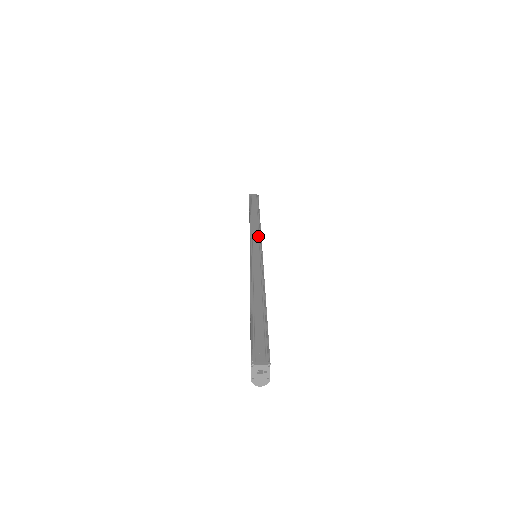
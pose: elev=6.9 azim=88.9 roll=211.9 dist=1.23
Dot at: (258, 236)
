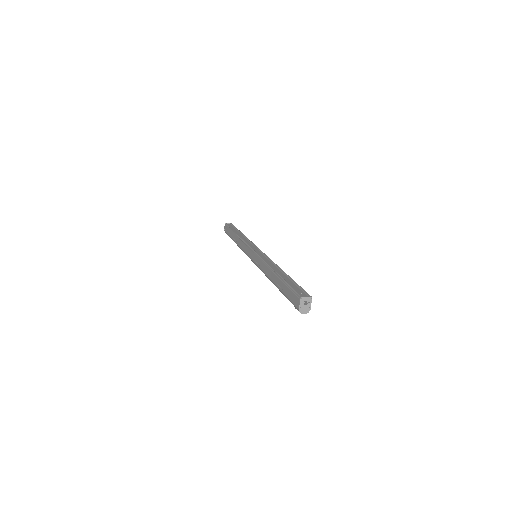
Dot at: (252, 244)
